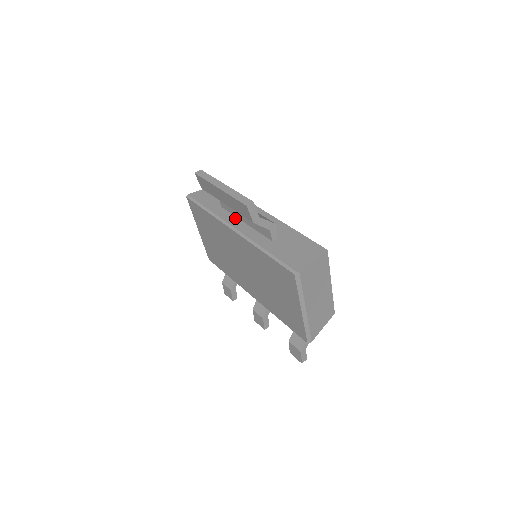
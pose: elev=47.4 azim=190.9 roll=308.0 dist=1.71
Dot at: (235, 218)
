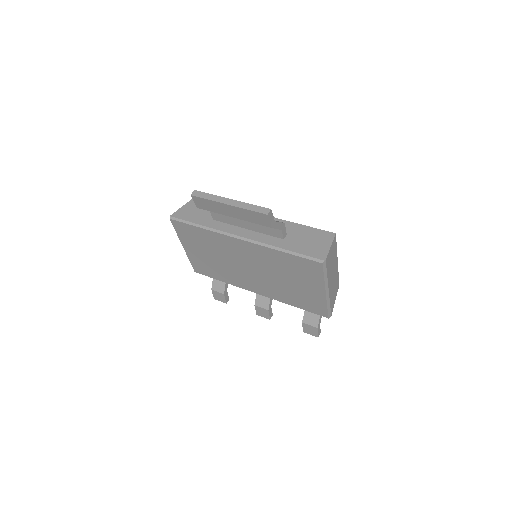
Dot at: (234, 227)
